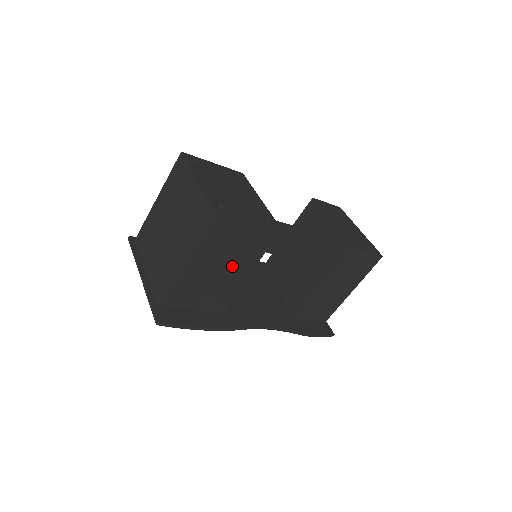
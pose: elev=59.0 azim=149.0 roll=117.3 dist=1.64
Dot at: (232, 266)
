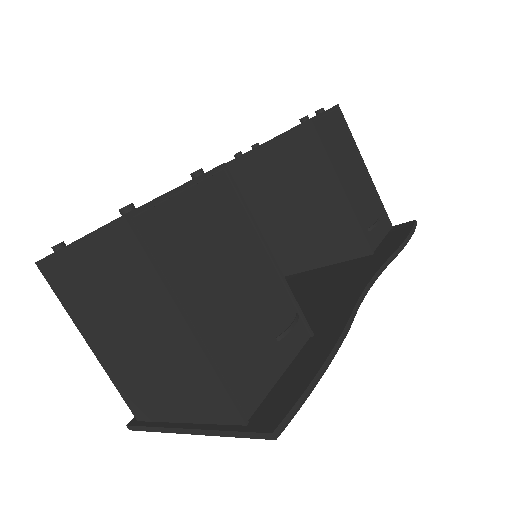
Dot at: (243, 266)
